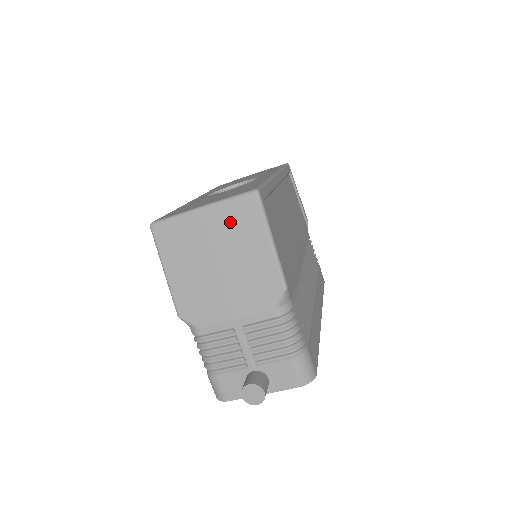
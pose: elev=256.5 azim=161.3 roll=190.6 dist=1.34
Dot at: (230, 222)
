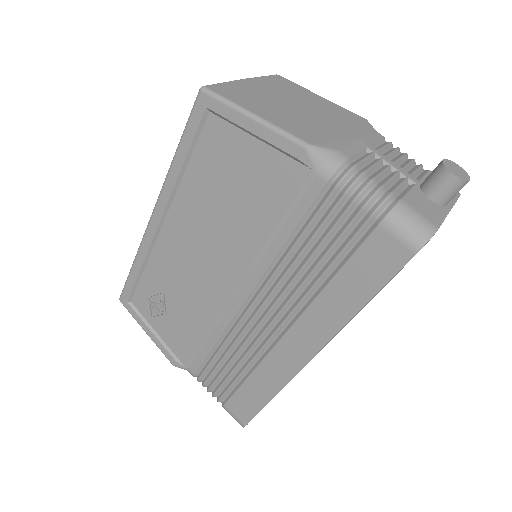
Dot at: (278, 86)
